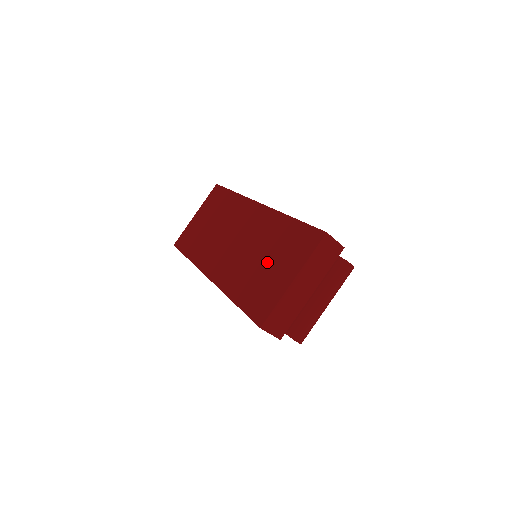
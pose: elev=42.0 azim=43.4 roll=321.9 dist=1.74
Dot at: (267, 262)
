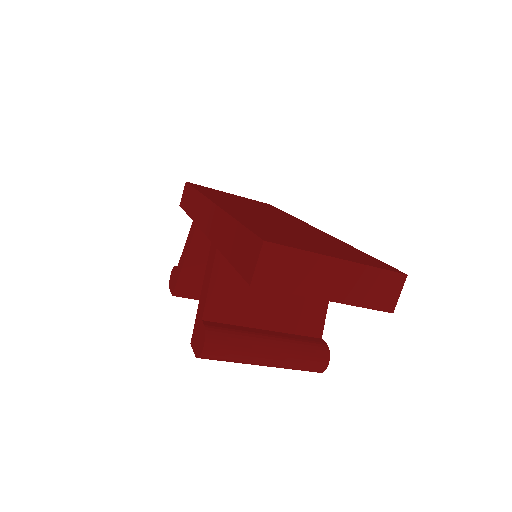
Dot at: (307, 238)
